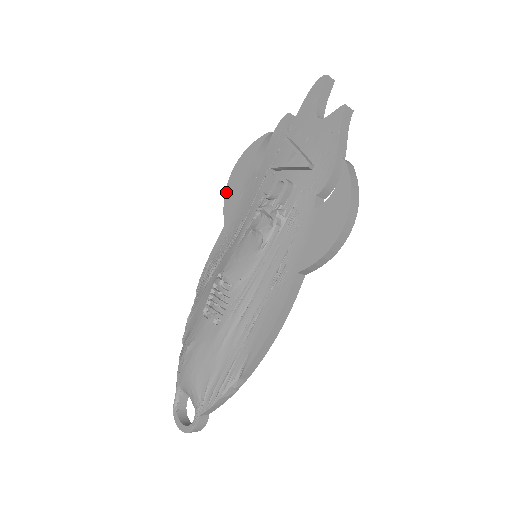
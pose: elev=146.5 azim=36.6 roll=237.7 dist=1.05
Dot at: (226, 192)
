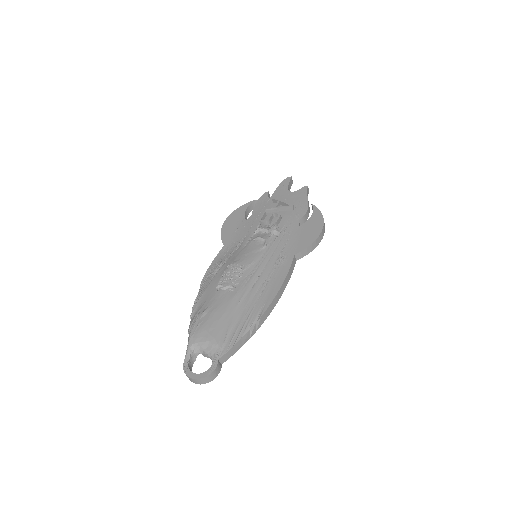
Dot at: (222, 230)
